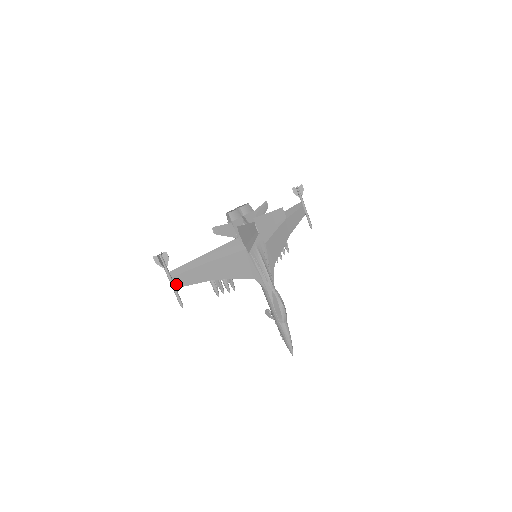
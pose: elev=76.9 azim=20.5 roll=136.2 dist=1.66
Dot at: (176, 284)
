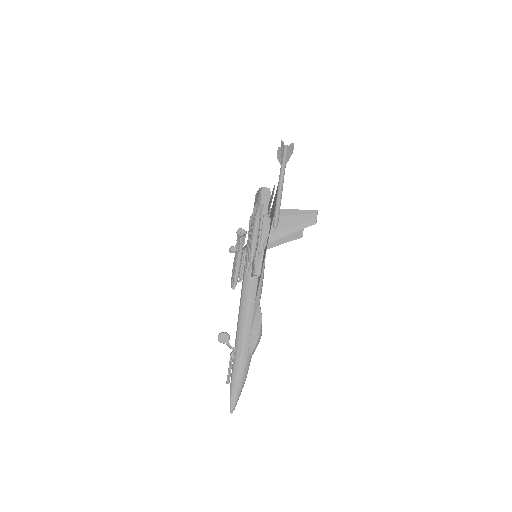
Dot at: (278, 195)
